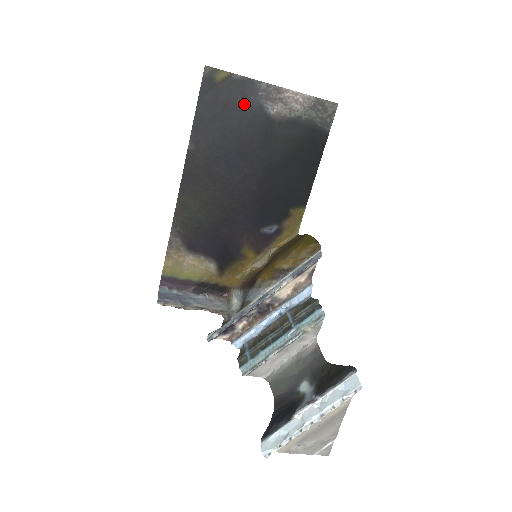
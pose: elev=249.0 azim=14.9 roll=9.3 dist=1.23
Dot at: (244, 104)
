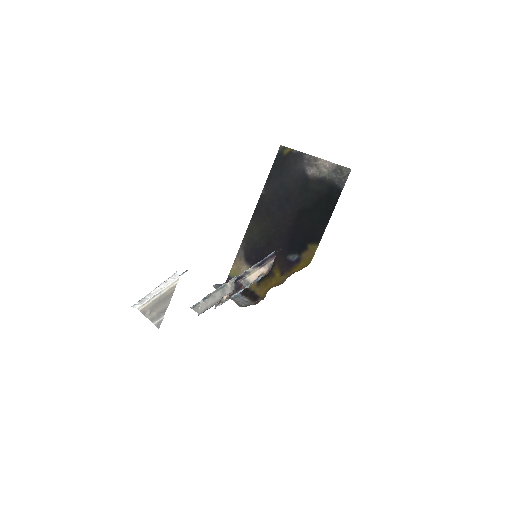
Dot at: (295, 168)
